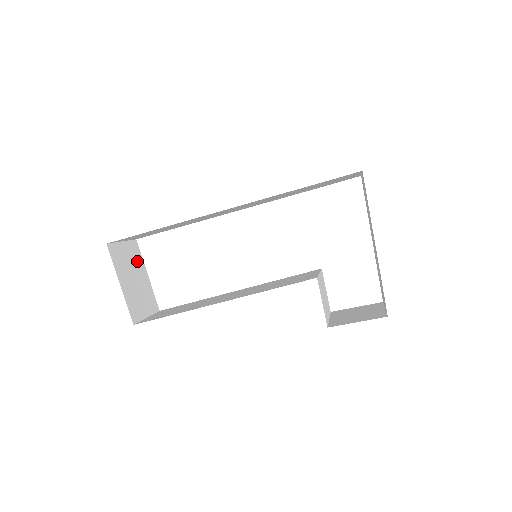
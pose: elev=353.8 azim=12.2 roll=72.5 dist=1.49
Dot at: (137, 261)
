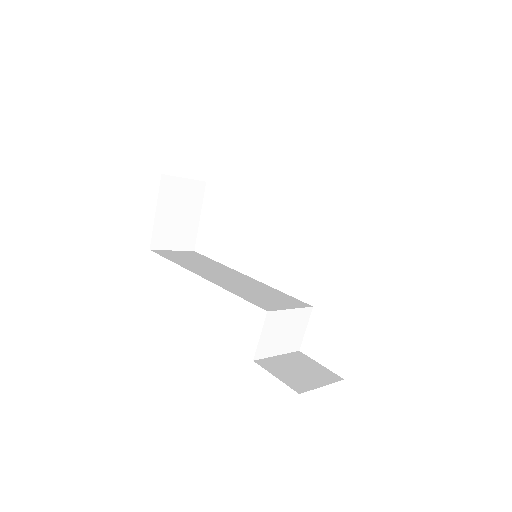
Dot at: (194, 200)
